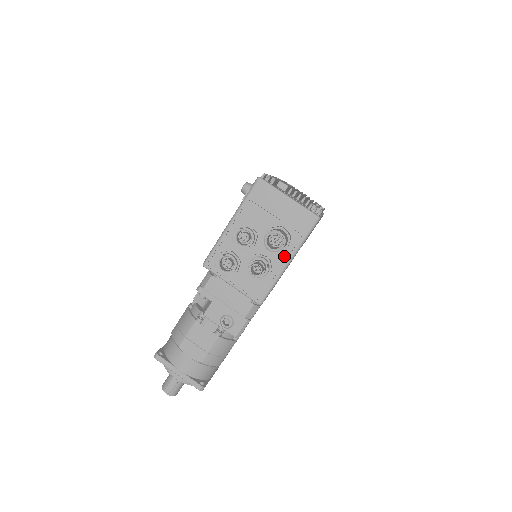
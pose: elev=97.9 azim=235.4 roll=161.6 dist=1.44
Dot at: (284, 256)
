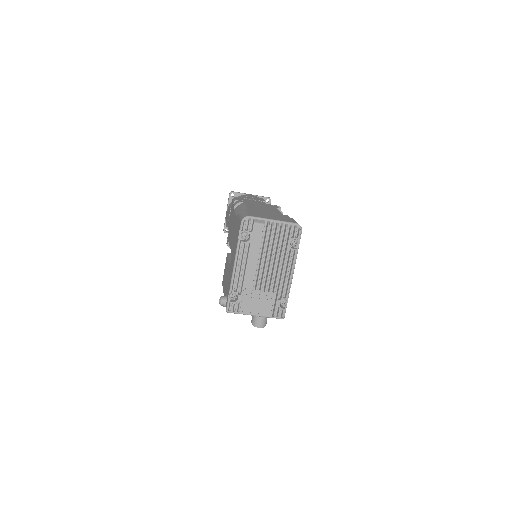
Dot at: occluded
